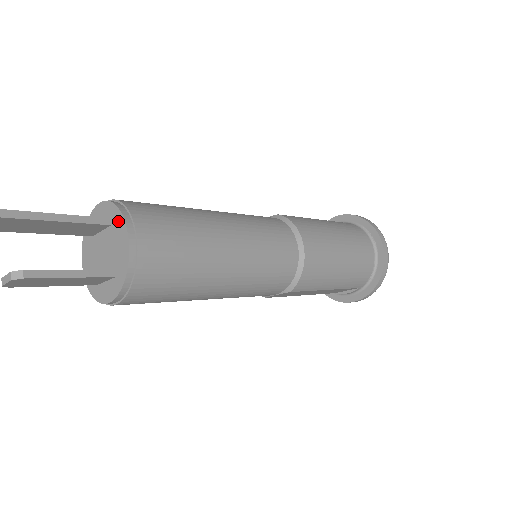
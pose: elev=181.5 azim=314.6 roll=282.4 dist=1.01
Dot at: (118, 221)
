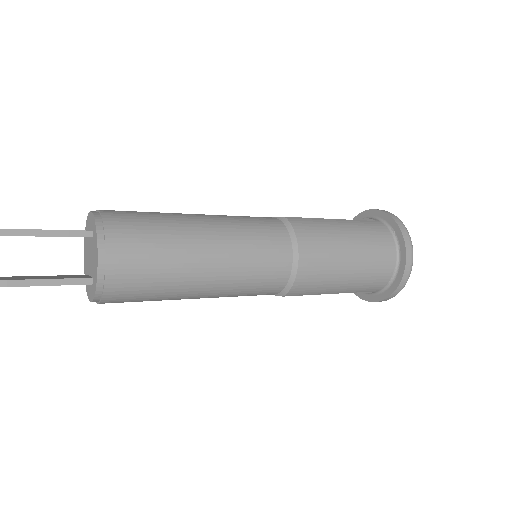
Dot at: (95, 238)
